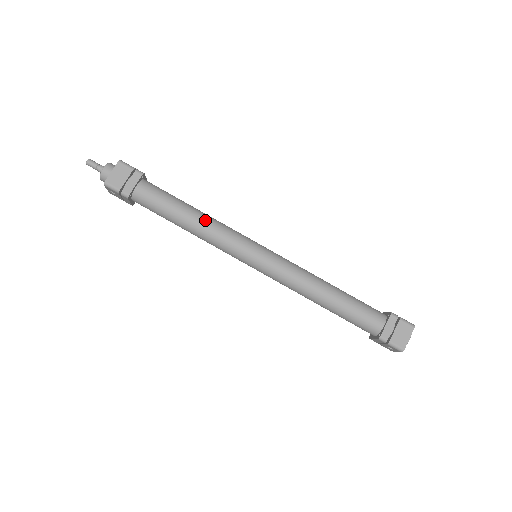
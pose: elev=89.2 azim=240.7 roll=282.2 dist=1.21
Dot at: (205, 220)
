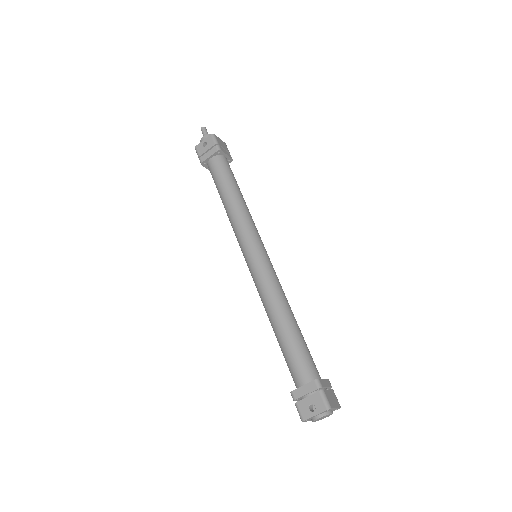
Dot at: (247, 207)
